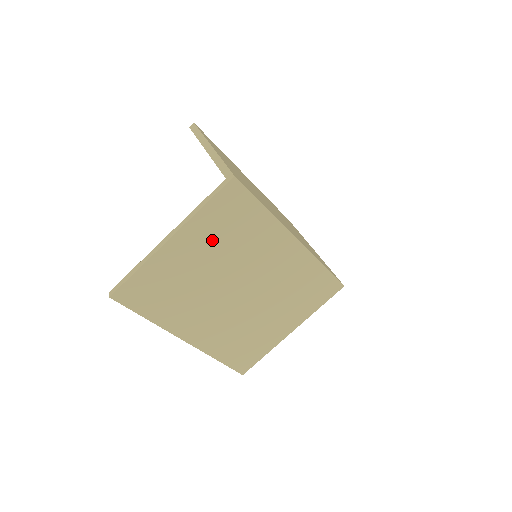
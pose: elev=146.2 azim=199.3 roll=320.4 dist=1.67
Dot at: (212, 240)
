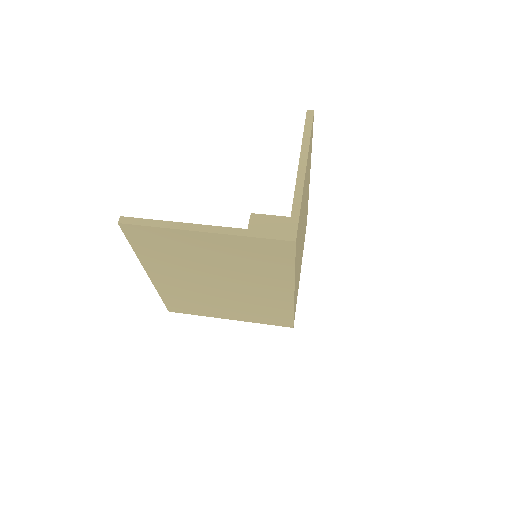
Dot at: (234, 253)
